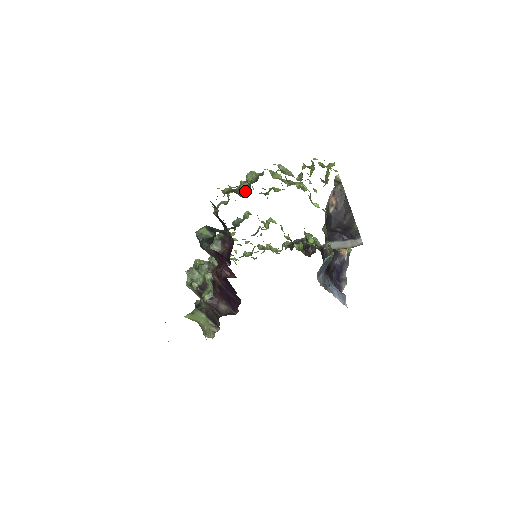
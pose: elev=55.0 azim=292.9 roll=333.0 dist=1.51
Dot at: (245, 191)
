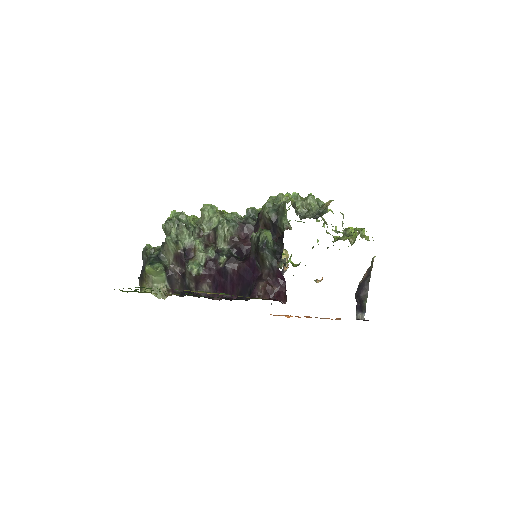
Dot at: occluded
